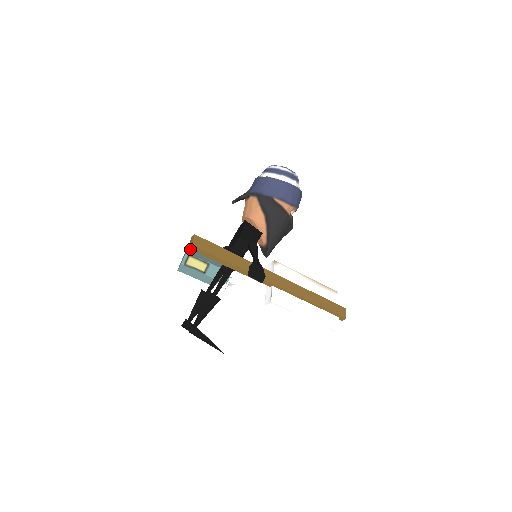
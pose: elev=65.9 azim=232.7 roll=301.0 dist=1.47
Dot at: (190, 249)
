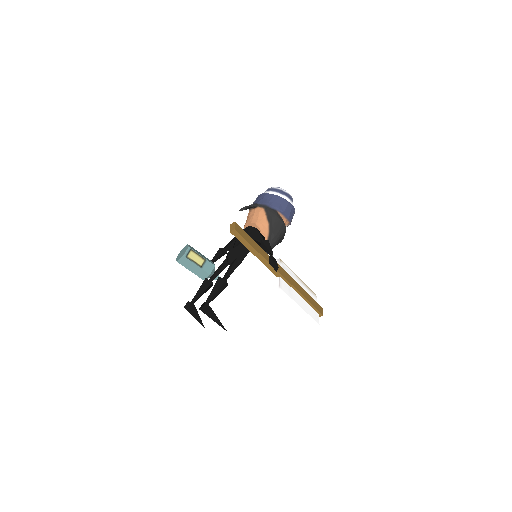
Dot at: (231, 233)
